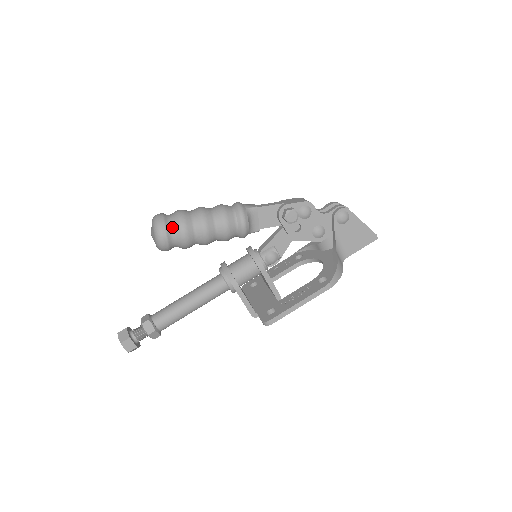
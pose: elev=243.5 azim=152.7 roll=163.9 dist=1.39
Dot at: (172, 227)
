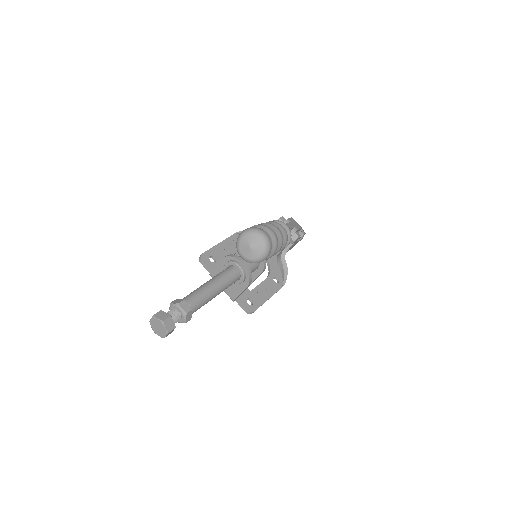
Dot at: (271, 249)
